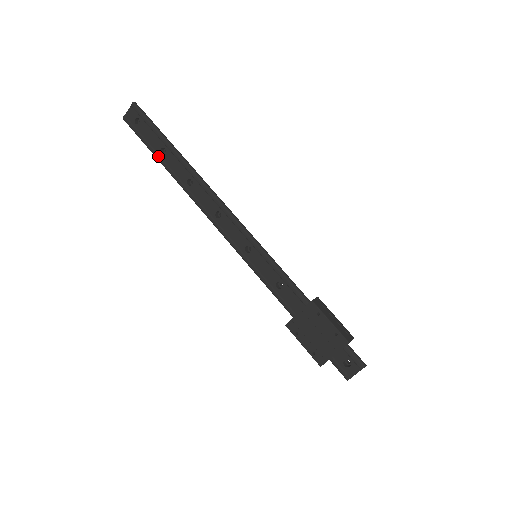
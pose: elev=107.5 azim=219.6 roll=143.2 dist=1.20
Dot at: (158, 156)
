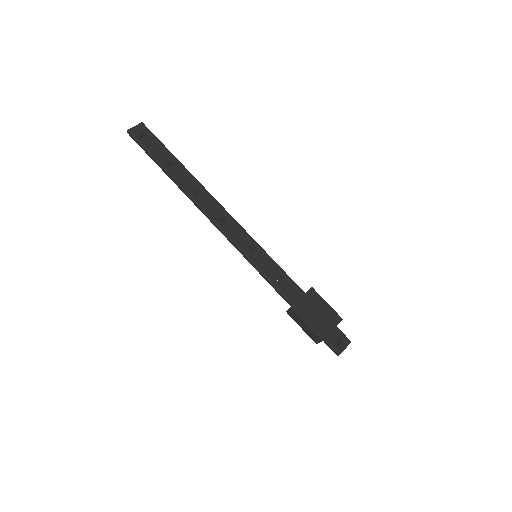
Dot at: (164, 166)
